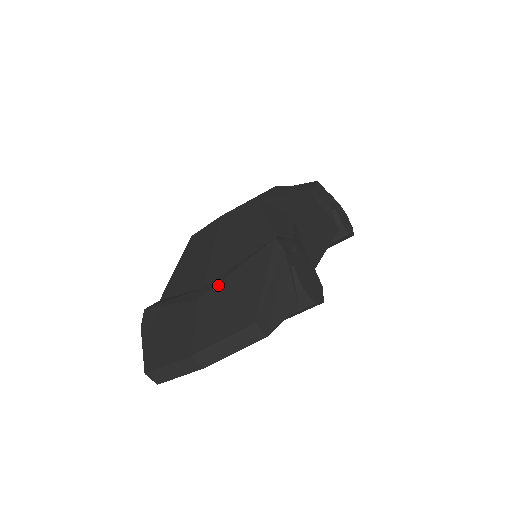
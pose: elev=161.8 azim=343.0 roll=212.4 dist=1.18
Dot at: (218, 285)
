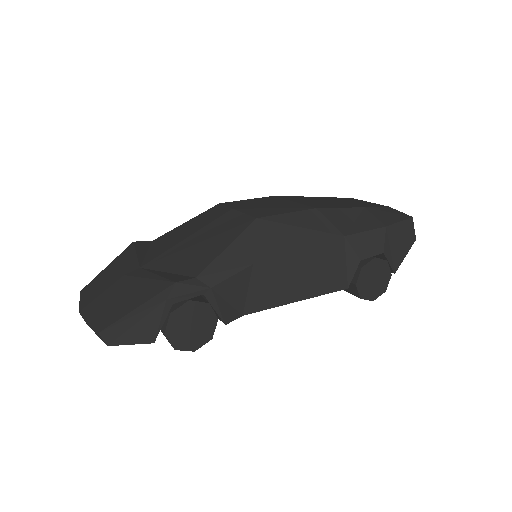
Dot at: (134, 278)
